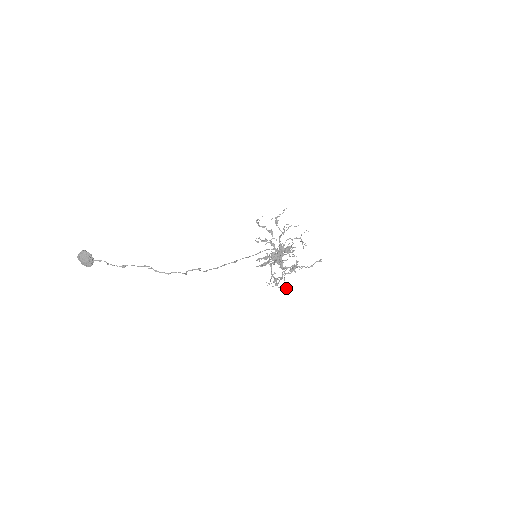
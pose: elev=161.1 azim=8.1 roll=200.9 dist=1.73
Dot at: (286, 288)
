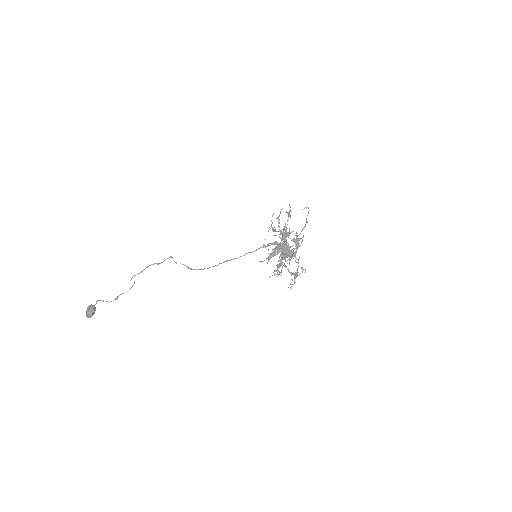
Dot at: (301, 267)
